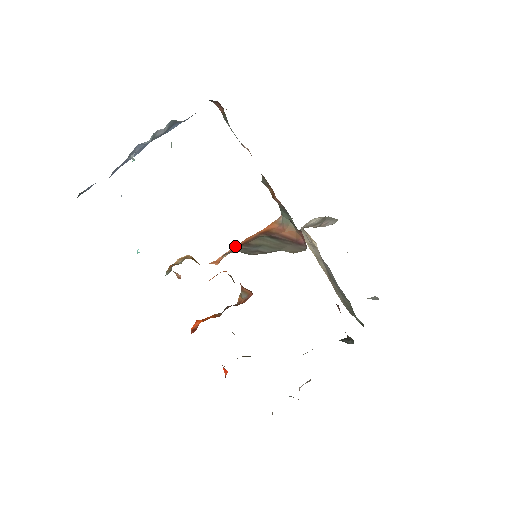
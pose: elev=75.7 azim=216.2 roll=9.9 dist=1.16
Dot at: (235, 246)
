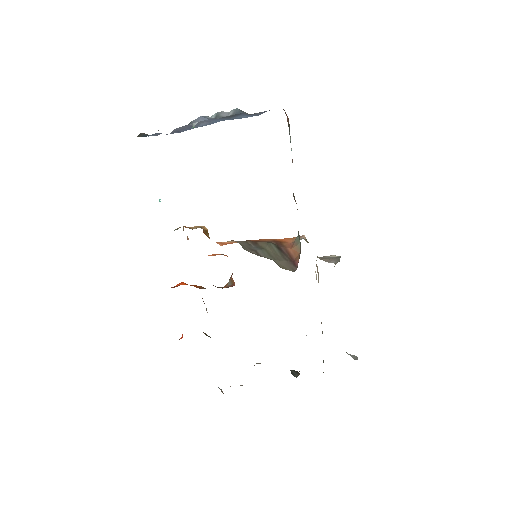
Dot at: (247, 240)
